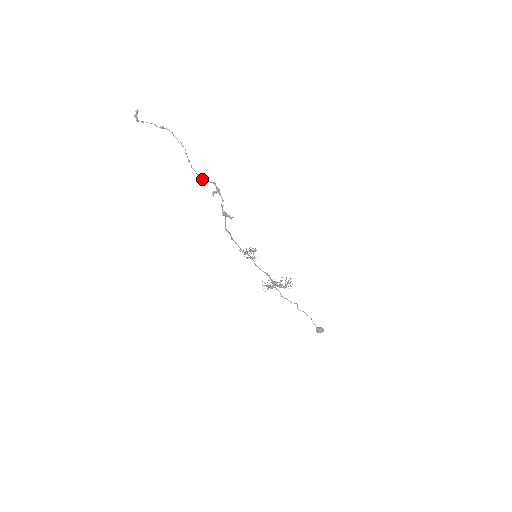
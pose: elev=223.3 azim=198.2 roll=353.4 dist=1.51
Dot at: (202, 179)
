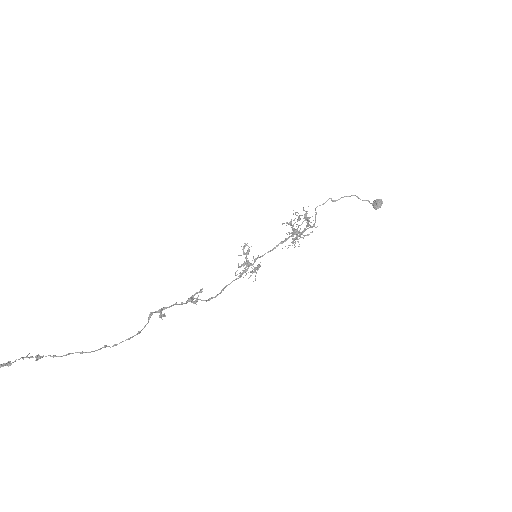
Dot at: occluded
